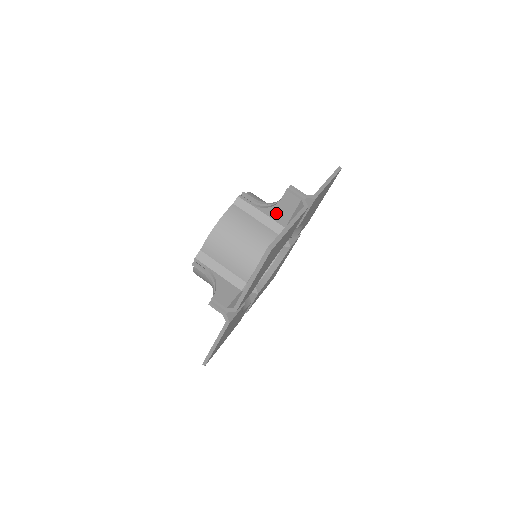
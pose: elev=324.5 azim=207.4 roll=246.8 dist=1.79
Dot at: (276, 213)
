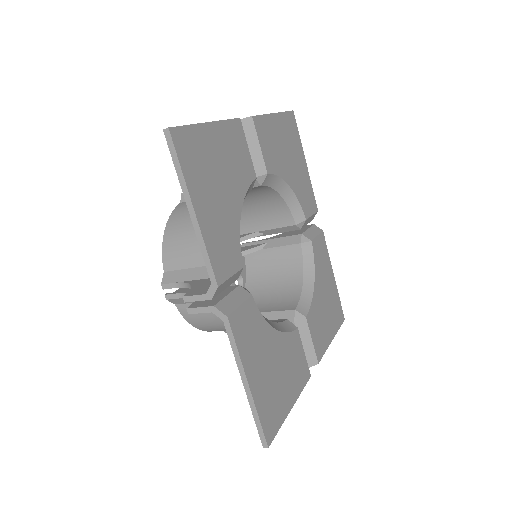
Dot at: occluded
